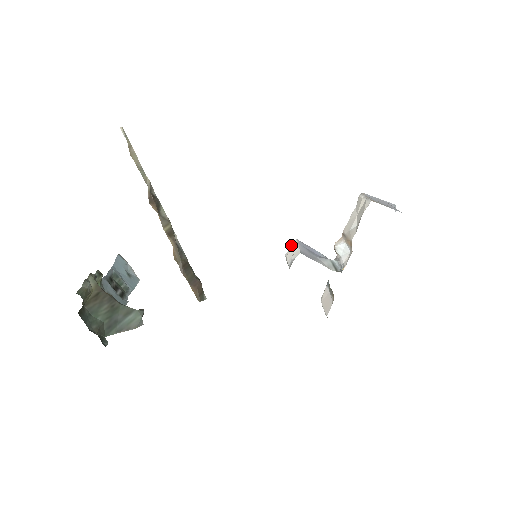
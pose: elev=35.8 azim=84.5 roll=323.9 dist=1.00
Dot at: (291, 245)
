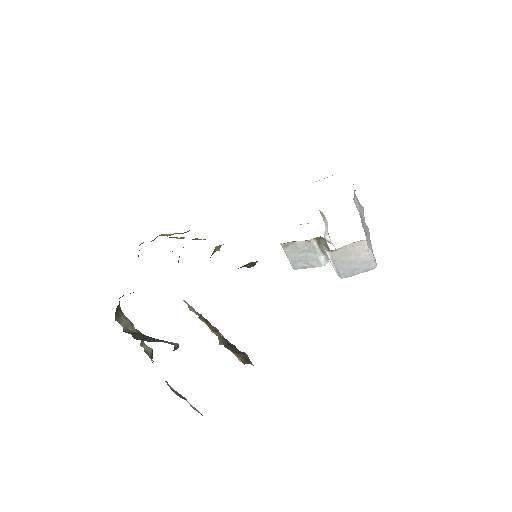
Dot at: occluded
